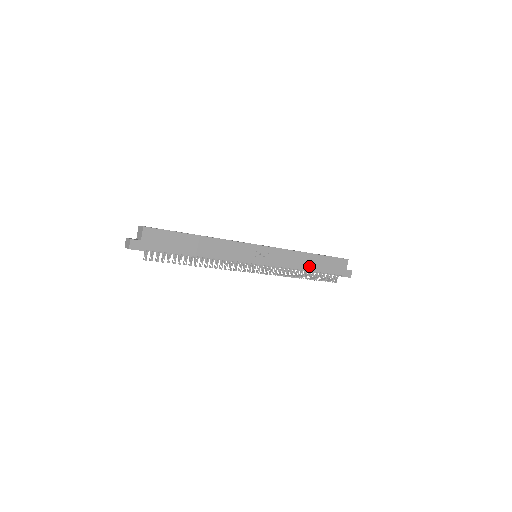
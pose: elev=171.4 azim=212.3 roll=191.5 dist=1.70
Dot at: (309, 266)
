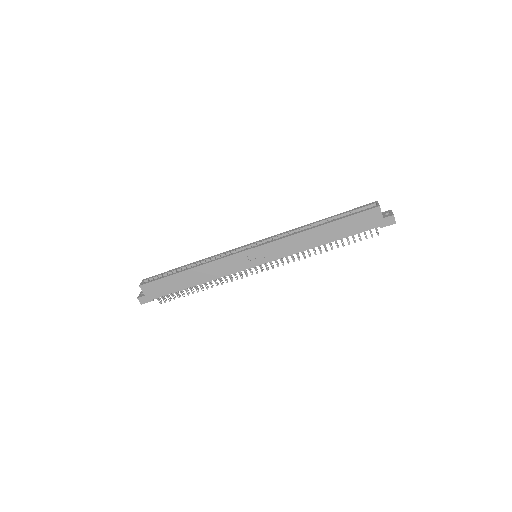
Dot at: (323, 239)
